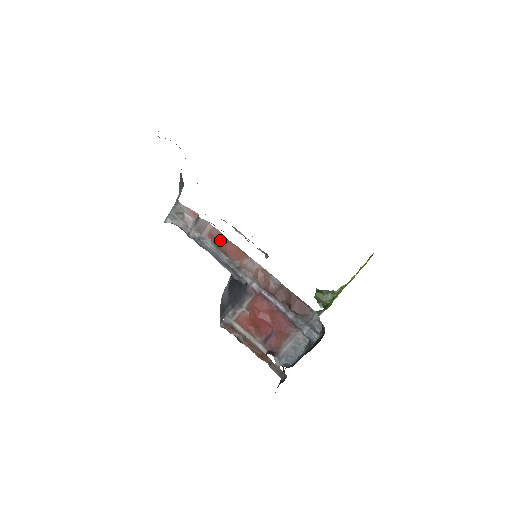
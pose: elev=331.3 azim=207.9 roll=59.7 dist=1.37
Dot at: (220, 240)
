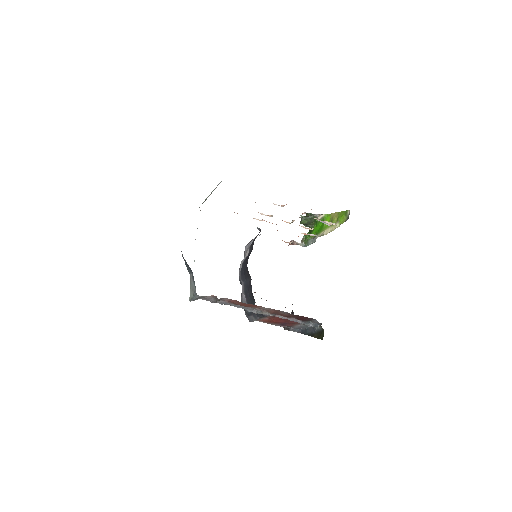
Dot at: (238, 303)
